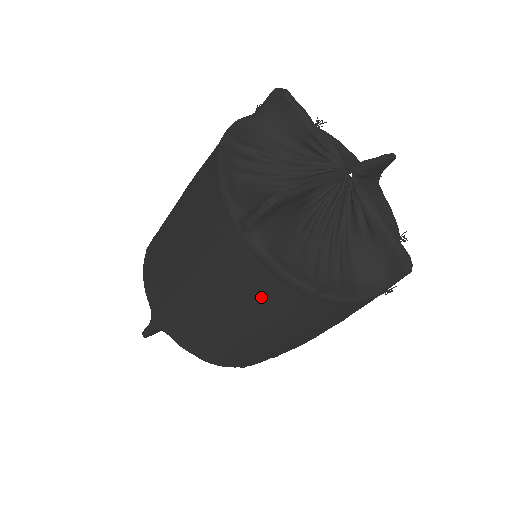
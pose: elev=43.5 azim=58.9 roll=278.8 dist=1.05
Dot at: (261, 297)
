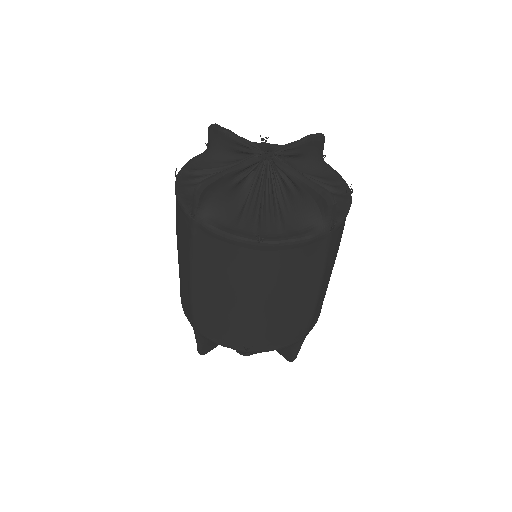
Dot at: (231, 265)
